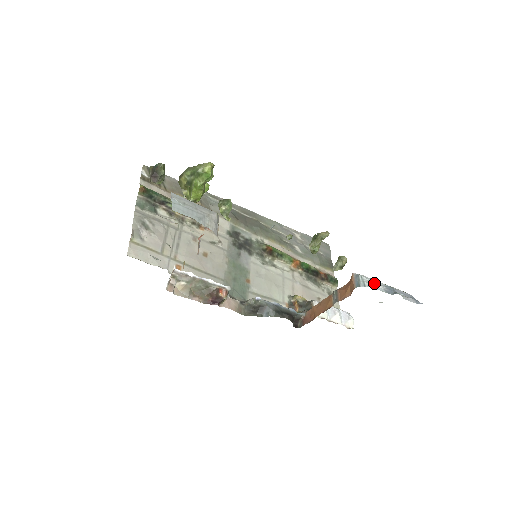
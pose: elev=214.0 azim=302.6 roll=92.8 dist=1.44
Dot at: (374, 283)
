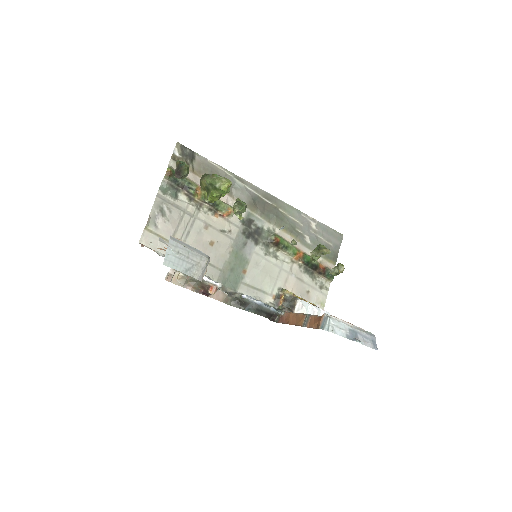
Dot at: (339, 327)
